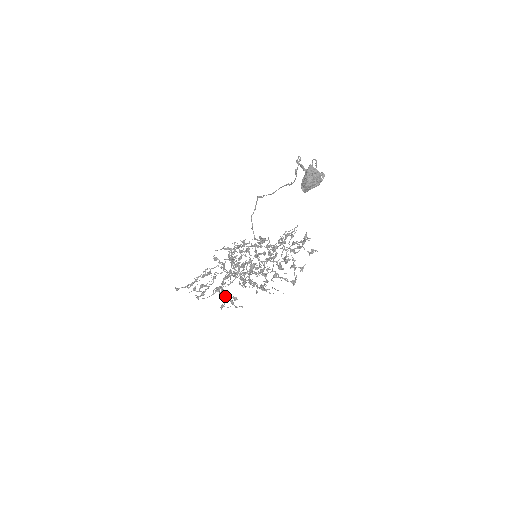
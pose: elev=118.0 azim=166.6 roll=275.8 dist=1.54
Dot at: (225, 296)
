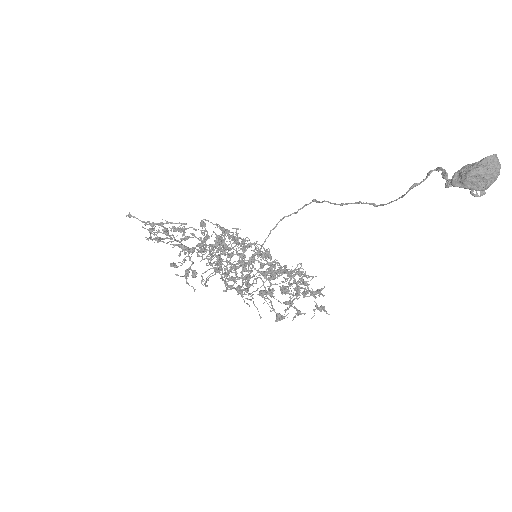
Dot at: (186, 260)
